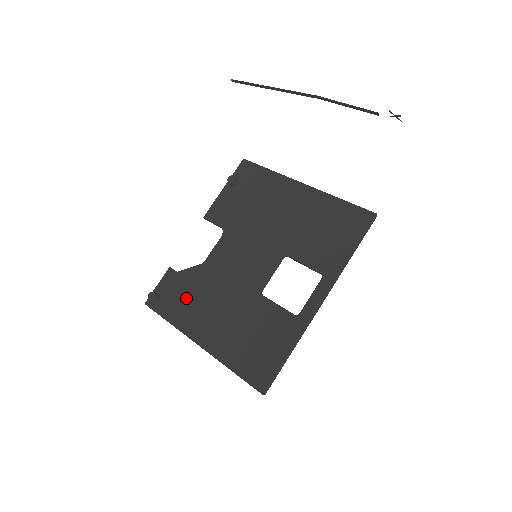
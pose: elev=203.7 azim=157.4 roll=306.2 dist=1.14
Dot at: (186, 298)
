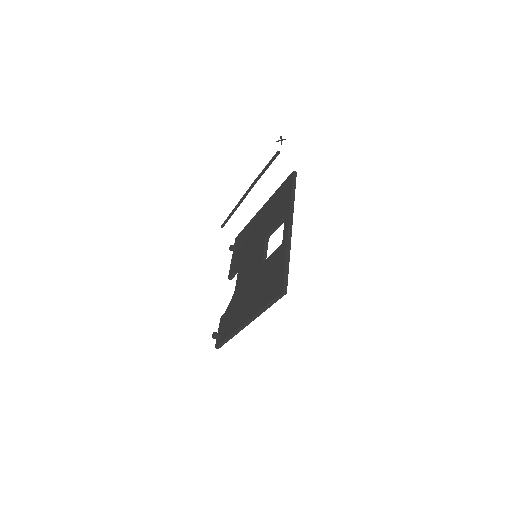
Dot at: (232, 315)
